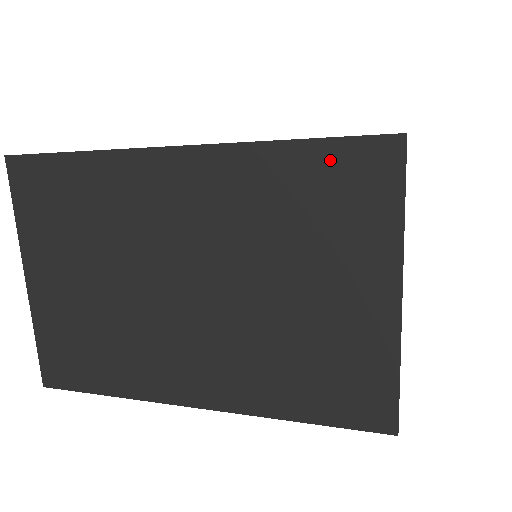
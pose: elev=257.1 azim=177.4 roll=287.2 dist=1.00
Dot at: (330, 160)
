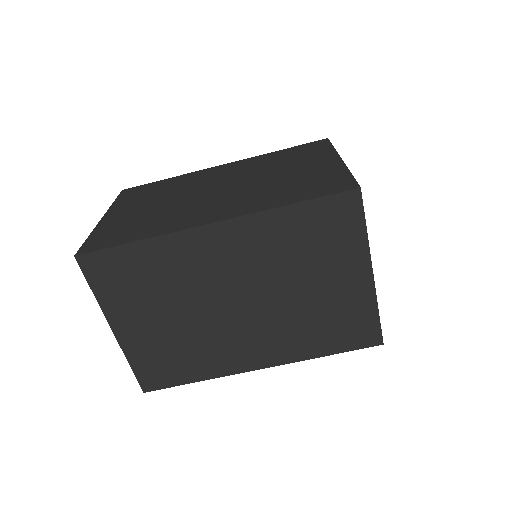
Dot at: (318, 211)
